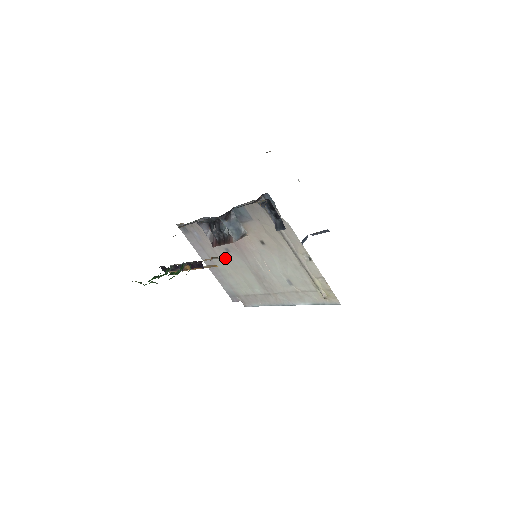
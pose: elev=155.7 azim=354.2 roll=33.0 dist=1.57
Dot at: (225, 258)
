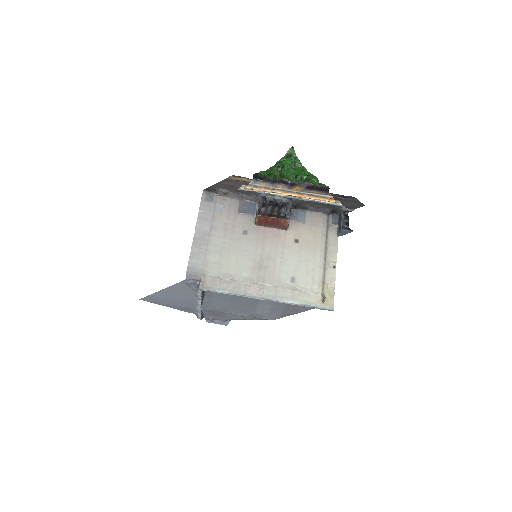
Dot at: (233, 237)
